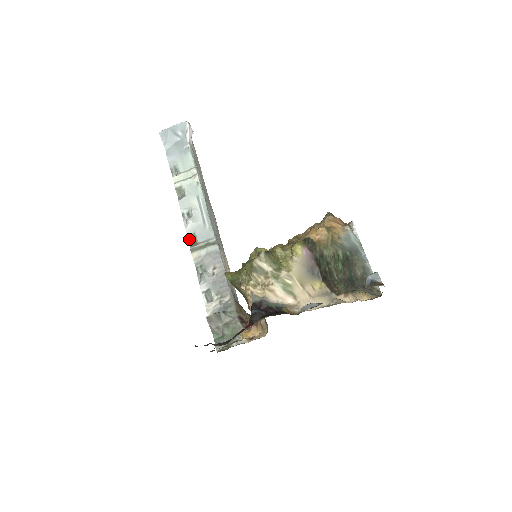
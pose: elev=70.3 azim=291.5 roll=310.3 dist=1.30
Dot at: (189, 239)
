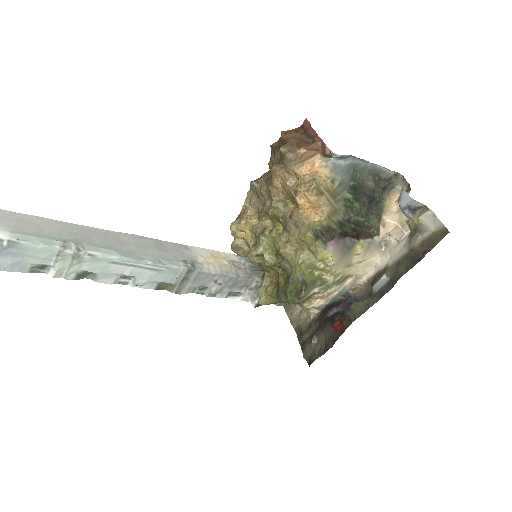
Dot at: (159, 289)
